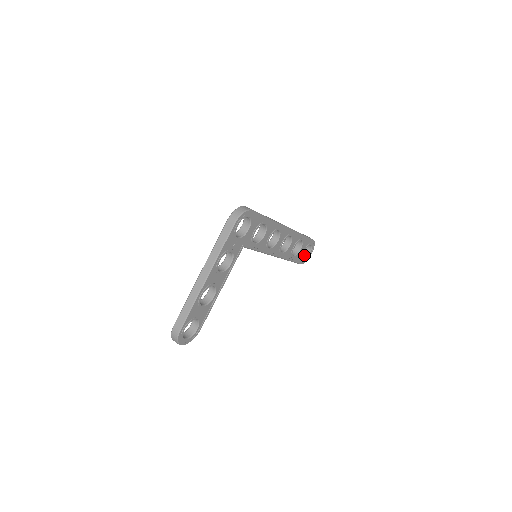
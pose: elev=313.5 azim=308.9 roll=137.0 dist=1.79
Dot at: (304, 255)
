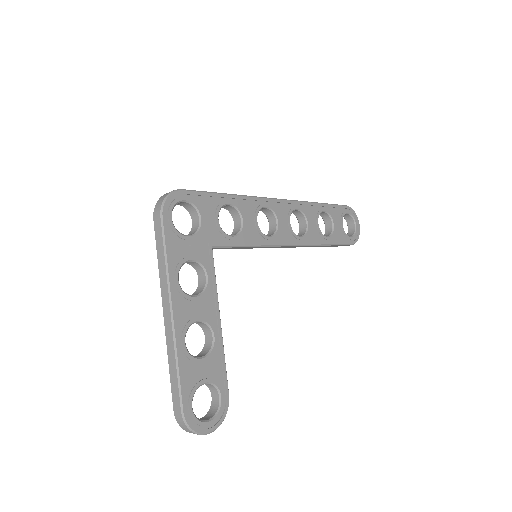
Dot at: (350, 232)
